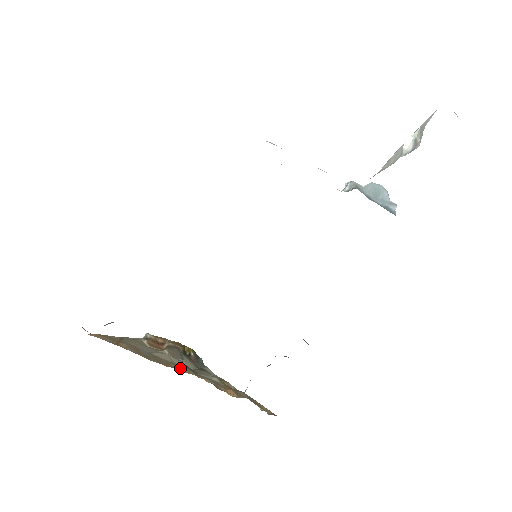
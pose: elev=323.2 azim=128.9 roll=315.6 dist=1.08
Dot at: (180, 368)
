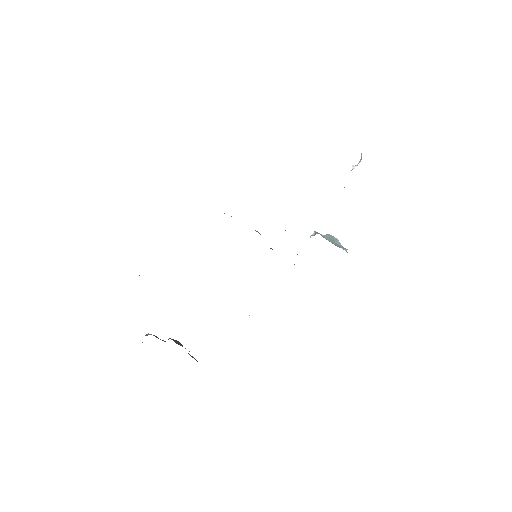
Dot at: occluded
